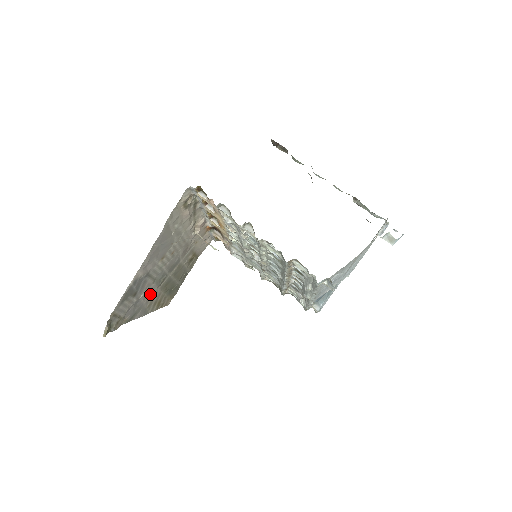
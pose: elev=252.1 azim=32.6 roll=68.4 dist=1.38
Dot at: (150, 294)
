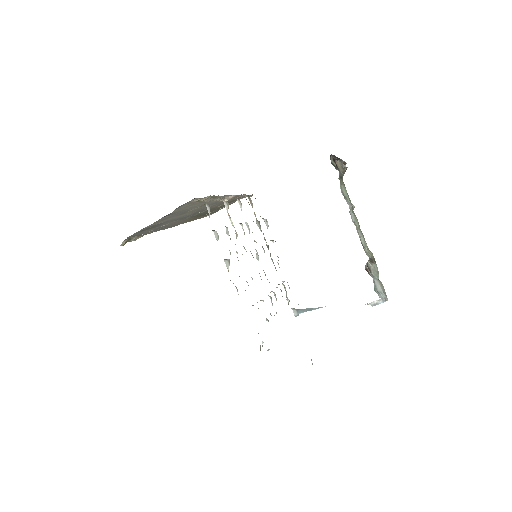
Dot at: (176, 222)
